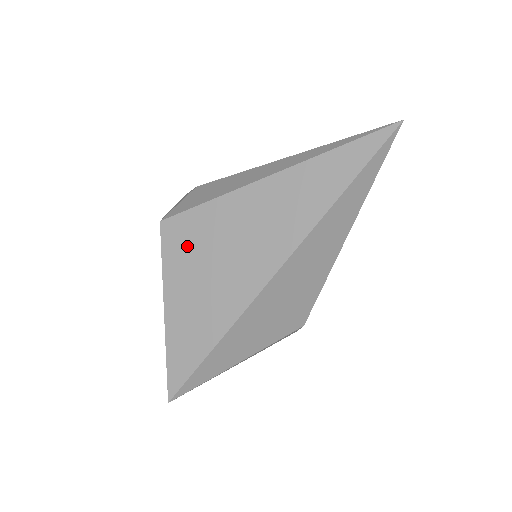
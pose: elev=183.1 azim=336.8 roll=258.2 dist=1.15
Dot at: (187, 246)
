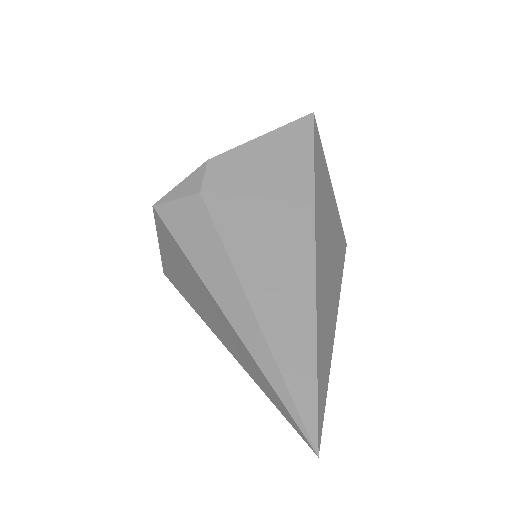
Dot at: (169, 245)
